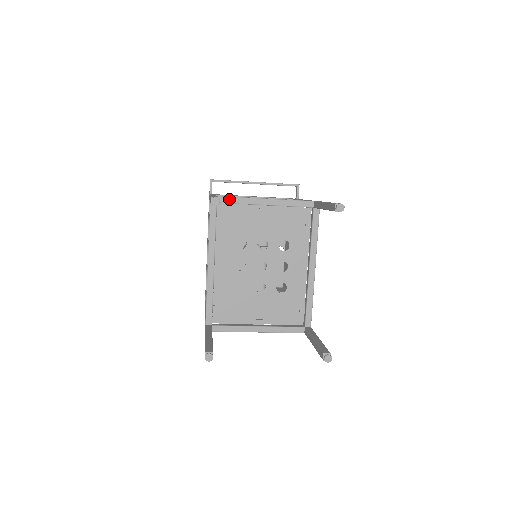
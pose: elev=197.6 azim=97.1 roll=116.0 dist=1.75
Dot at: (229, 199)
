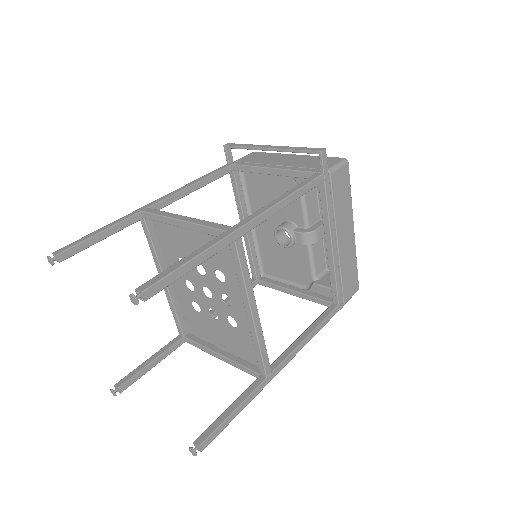
Dot at: (151, 216)
